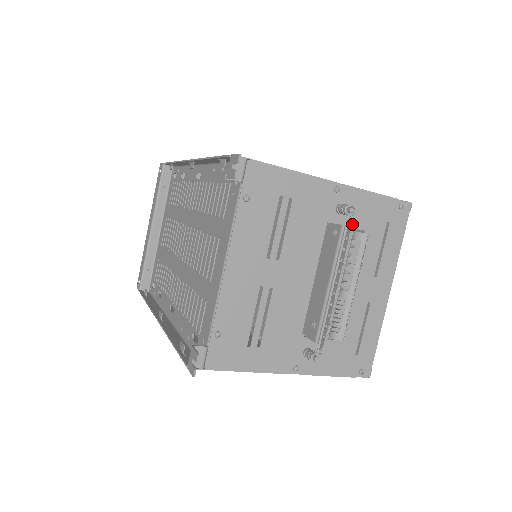
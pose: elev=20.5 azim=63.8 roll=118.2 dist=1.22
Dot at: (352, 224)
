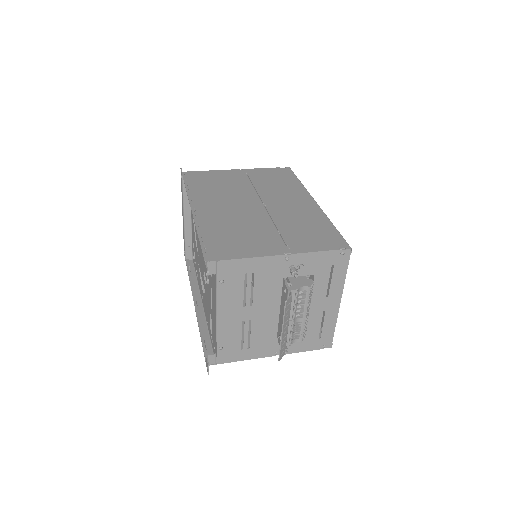
Dot at: (303, 274)
